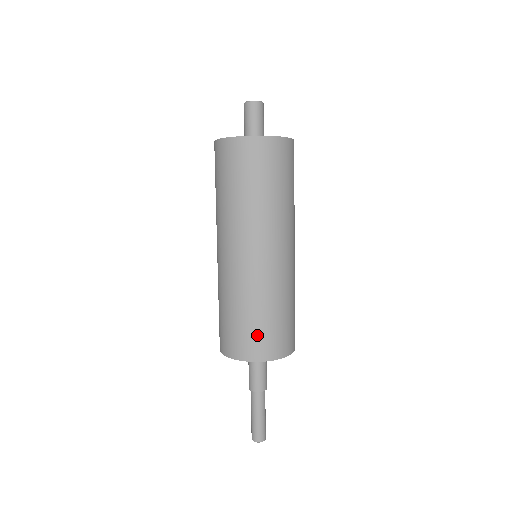
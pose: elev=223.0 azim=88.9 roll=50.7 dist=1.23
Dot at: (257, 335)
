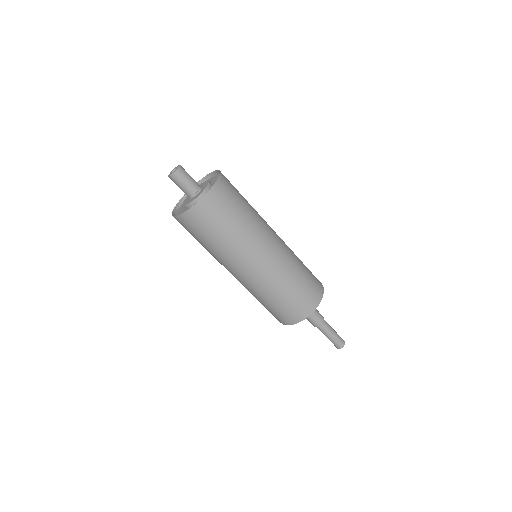
Dot at: (292, 307)
